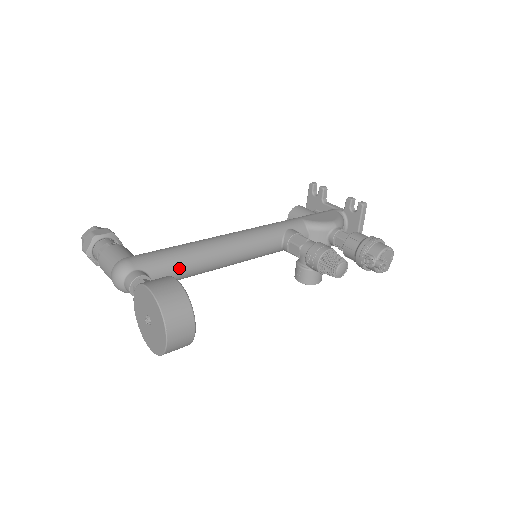
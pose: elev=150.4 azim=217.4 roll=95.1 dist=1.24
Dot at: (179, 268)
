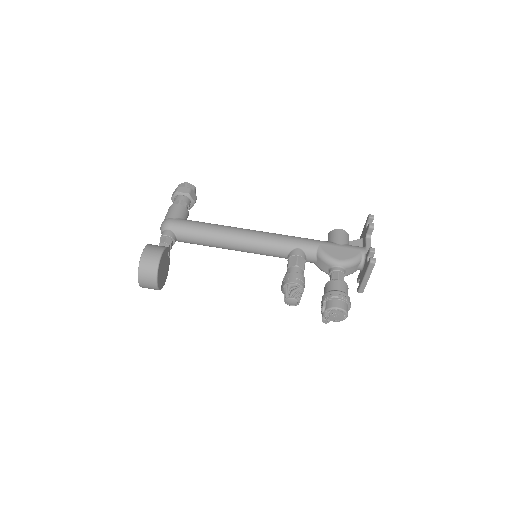
Dot at: (198, 240)
